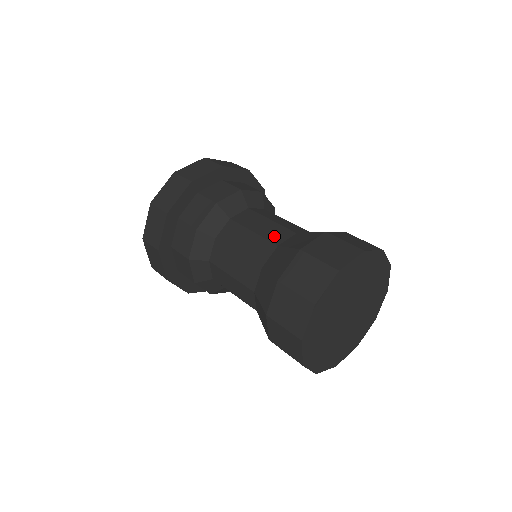
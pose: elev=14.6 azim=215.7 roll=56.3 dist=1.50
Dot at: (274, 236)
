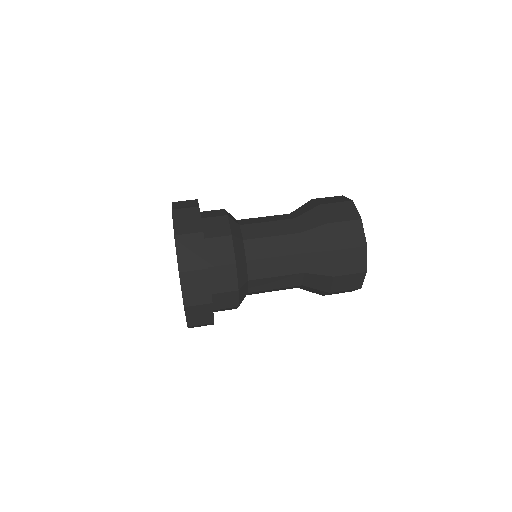
Dot at: (283, 218)
